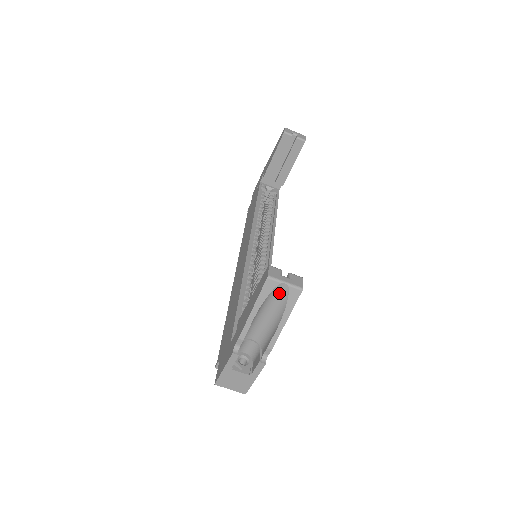
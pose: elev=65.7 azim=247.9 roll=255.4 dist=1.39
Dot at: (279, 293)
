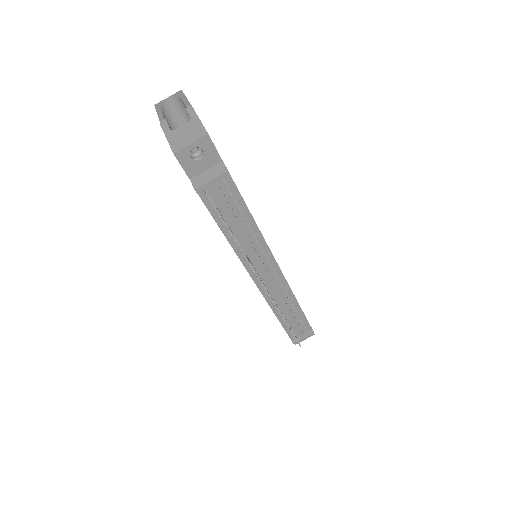
Dot at: (170, 103)
